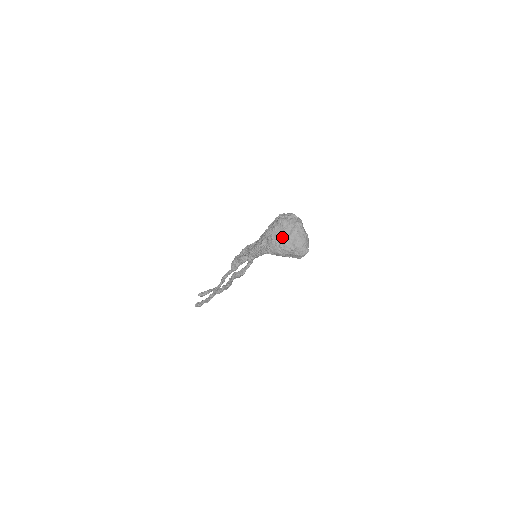
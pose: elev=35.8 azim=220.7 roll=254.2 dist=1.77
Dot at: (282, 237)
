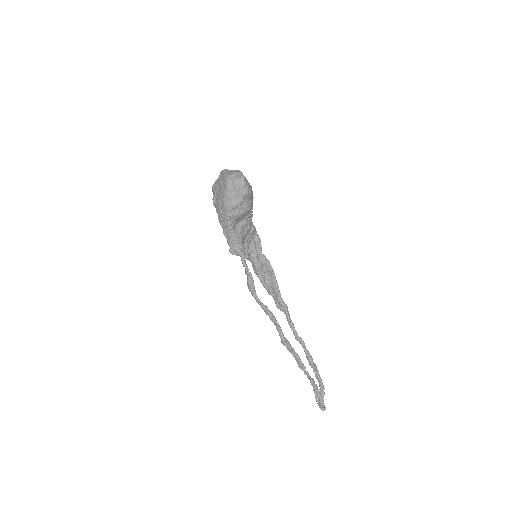
Dot at: (218, 193)
